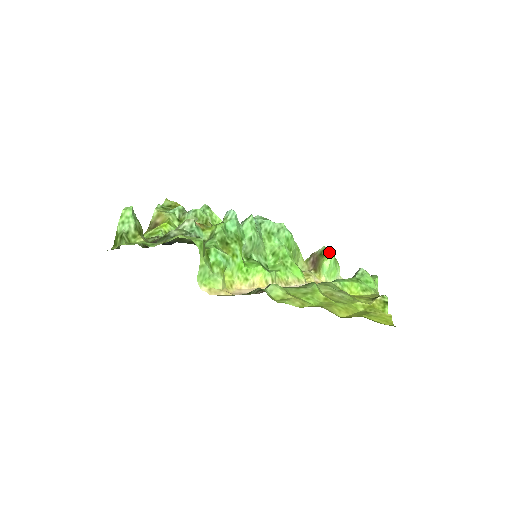
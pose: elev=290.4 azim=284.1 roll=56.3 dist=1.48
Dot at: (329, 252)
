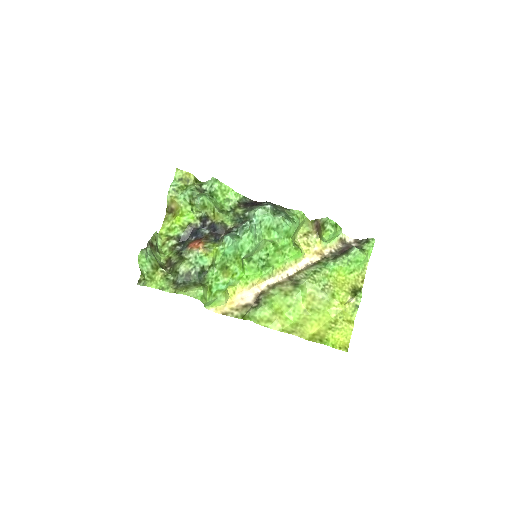
Dot at: (330, 226)
